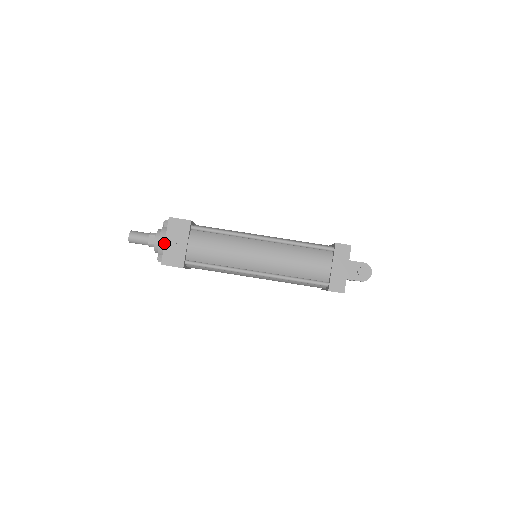
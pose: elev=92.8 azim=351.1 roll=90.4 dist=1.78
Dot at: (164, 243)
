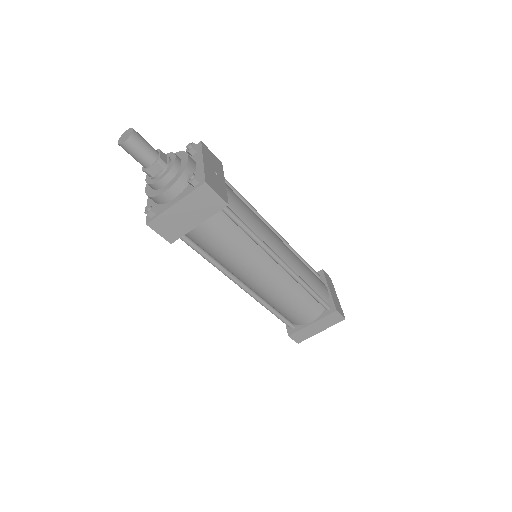
Dot at: (203, 161)
